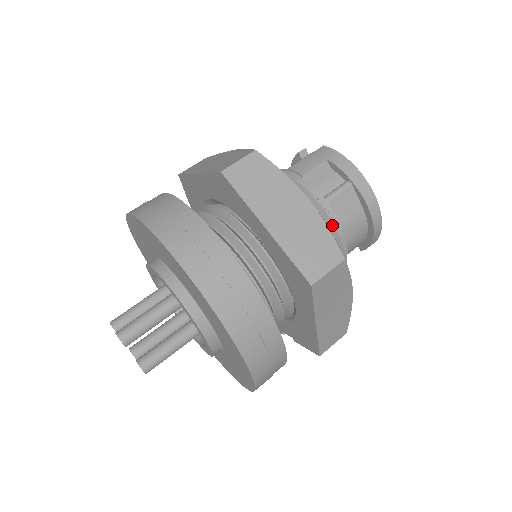
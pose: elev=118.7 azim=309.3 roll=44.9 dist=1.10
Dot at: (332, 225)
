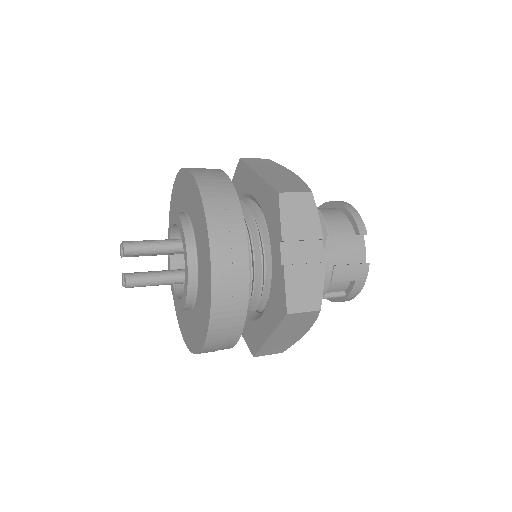
Dot at: occluded
